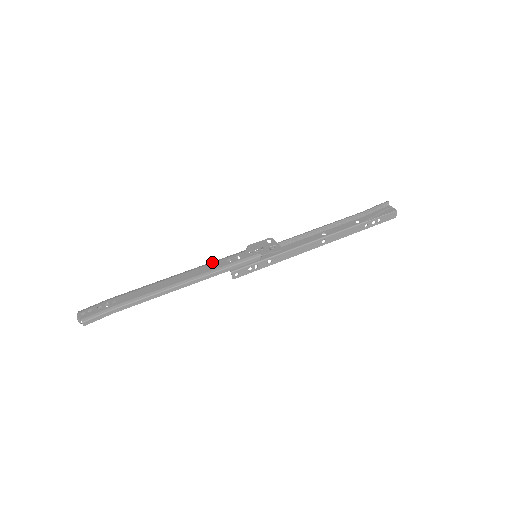
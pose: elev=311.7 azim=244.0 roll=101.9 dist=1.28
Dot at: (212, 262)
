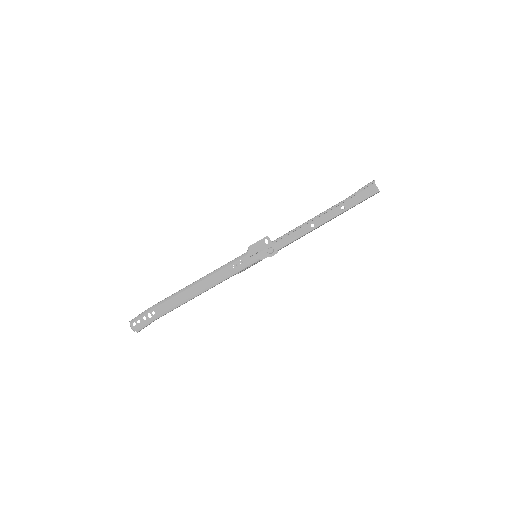
Dot at: (221, 268)
